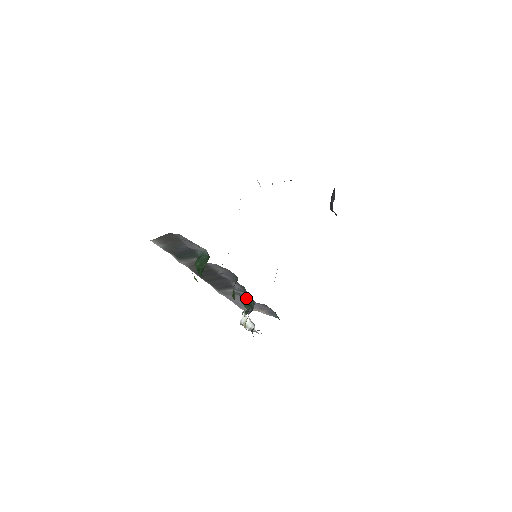
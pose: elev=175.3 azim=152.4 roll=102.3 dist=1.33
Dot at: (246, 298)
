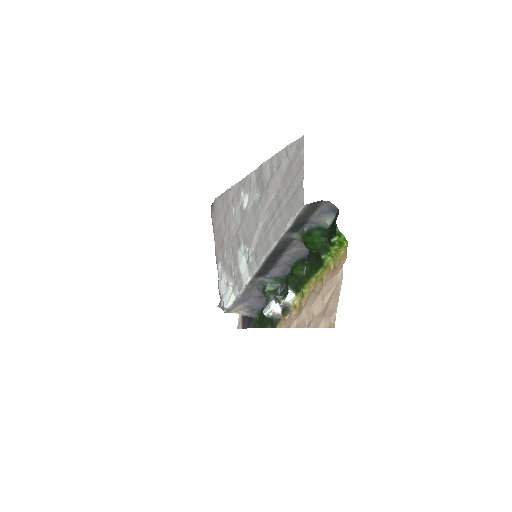
Dot at: (273, 285)
